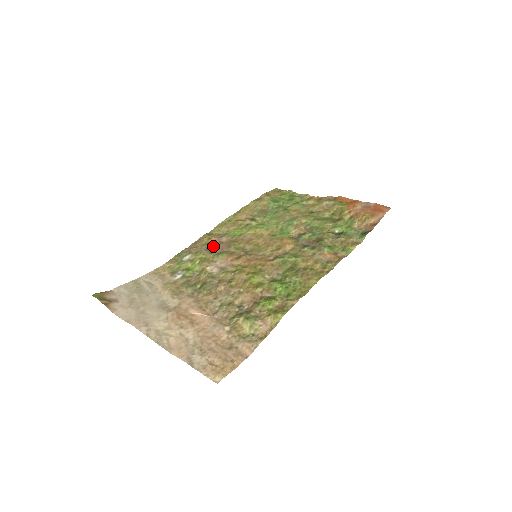
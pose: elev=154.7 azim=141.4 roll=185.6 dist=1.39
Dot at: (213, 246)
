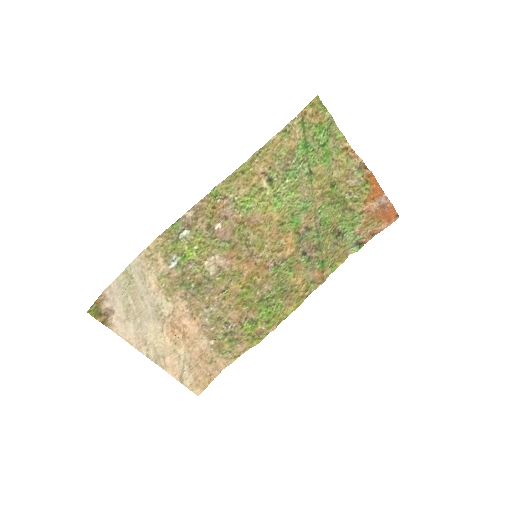
Dot at: (216, 224)
